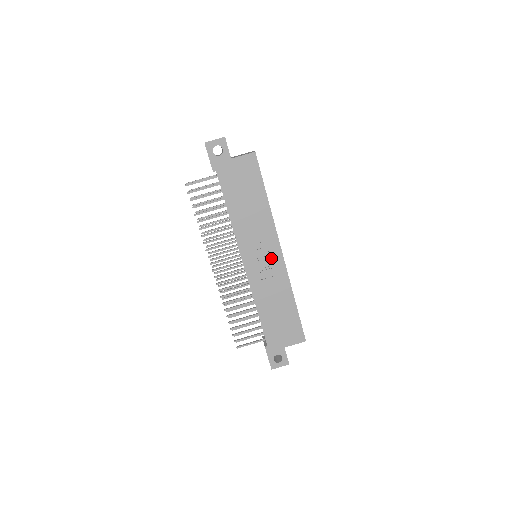
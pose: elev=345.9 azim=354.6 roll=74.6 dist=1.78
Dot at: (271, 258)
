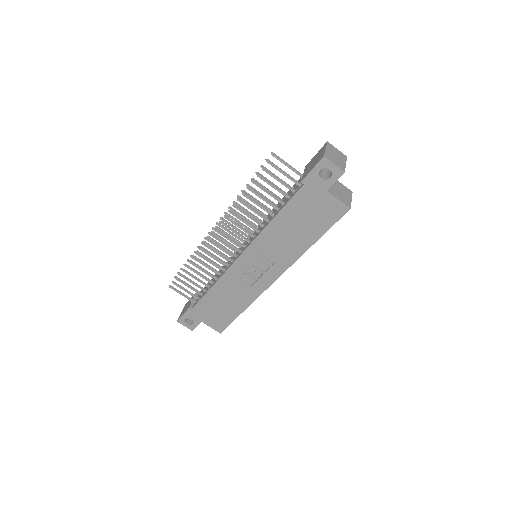
Dot at: (263, 275)
